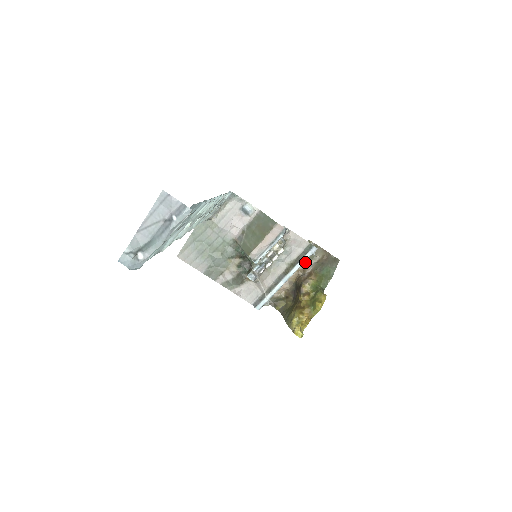
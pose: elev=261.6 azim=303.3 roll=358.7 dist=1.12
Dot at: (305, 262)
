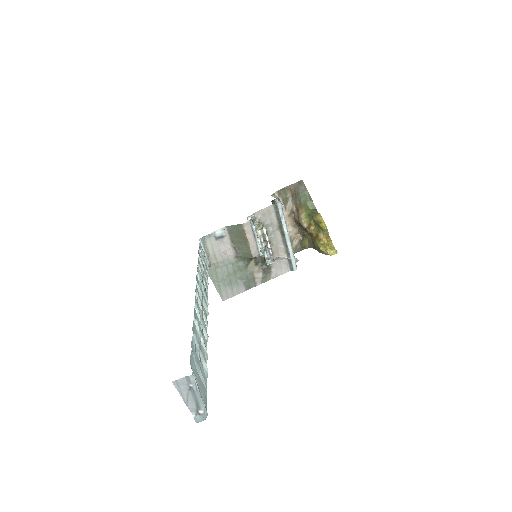
Dot at: (287, 206)
